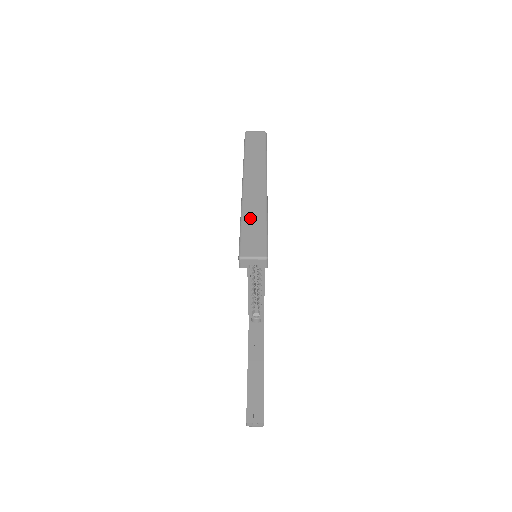
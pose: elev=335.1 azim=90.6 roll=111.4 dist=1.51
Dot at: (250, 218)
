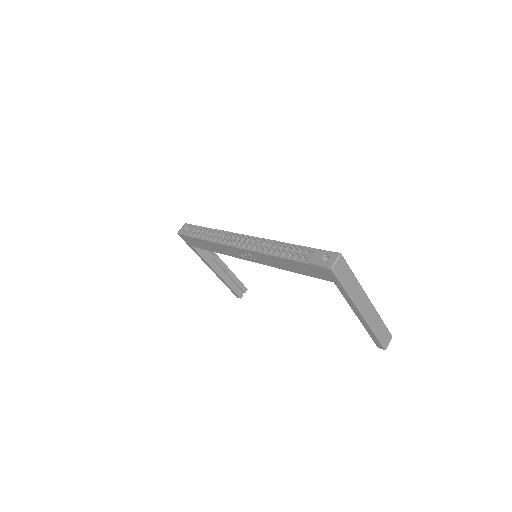
Dot at: (377, 328)
